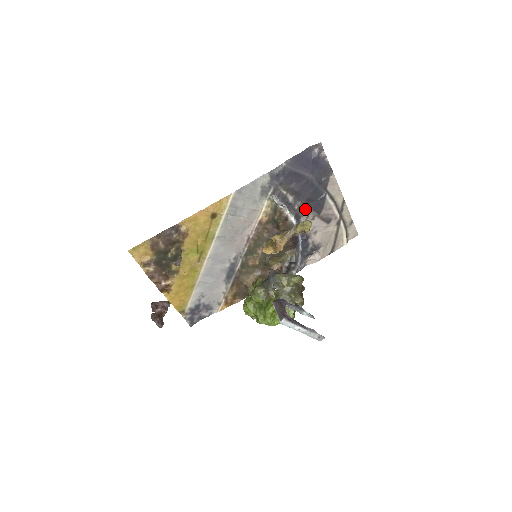
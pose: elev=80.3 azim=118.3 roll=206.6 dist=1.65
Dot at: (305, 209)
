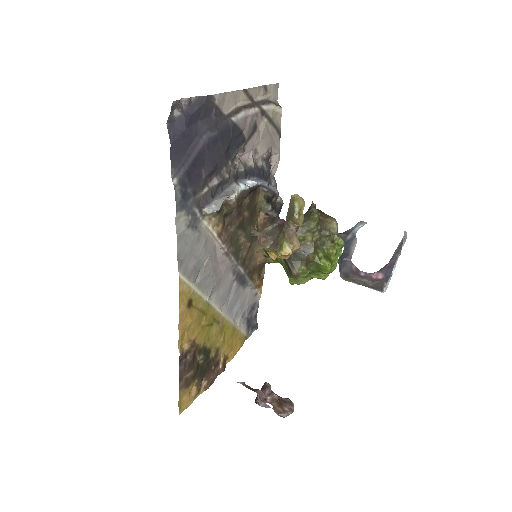
Dot at: (232, 161)
